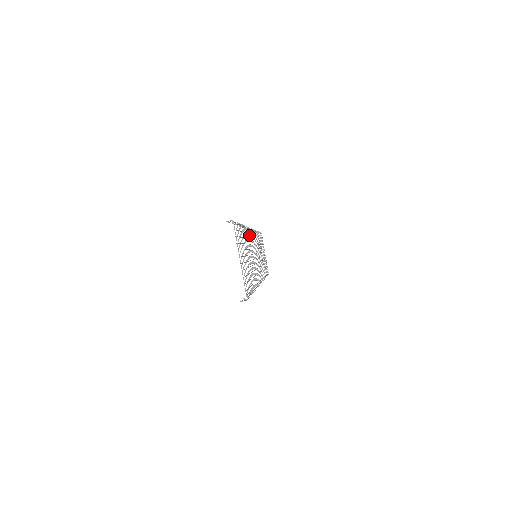
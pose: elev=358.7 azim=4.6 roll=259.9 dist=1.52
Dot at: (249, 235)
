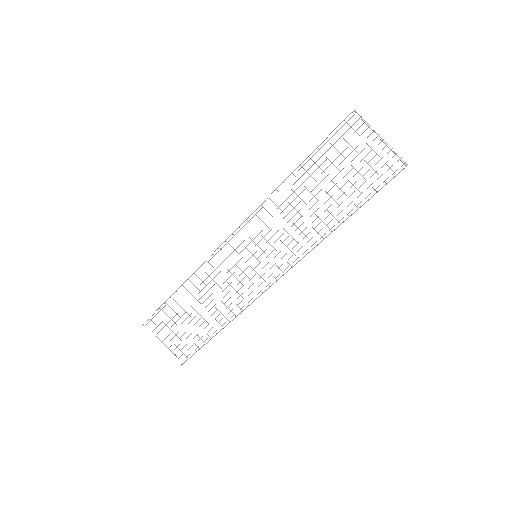
Dot at: occluded
